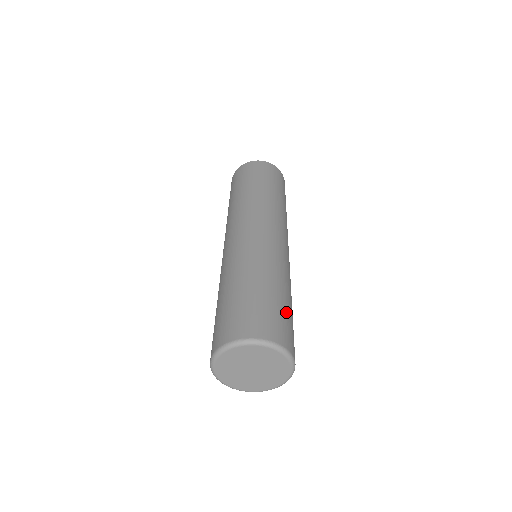
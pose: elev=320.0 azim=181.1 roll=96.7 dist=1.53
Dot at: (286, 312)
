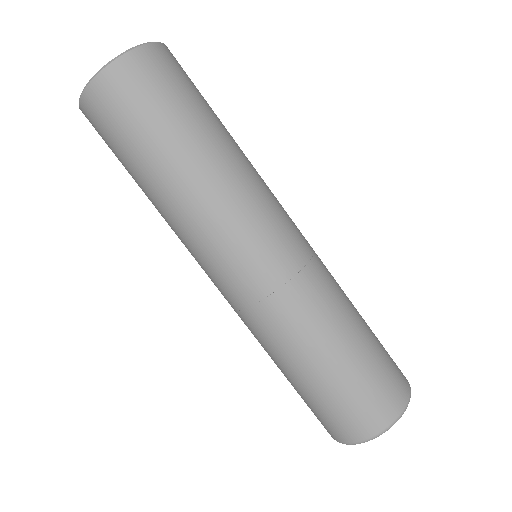
Dot at: (353, 381)
